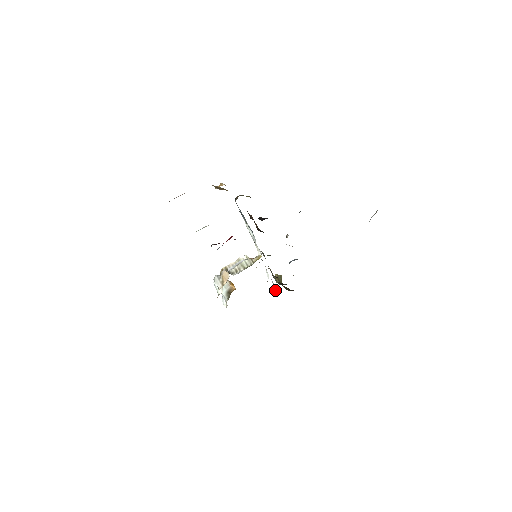
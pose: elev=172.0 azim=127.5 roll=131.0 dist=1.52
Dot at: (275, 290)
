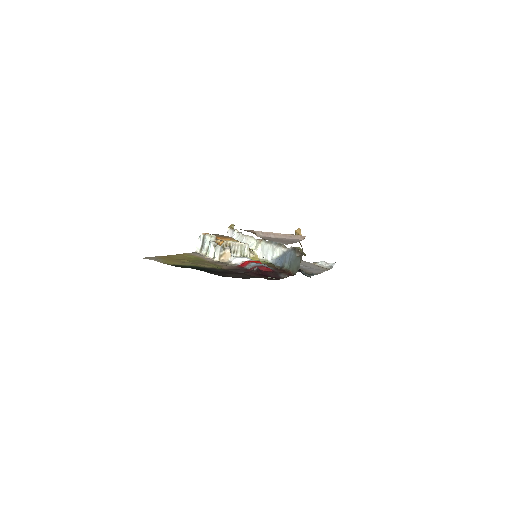
Dot at: occluded
